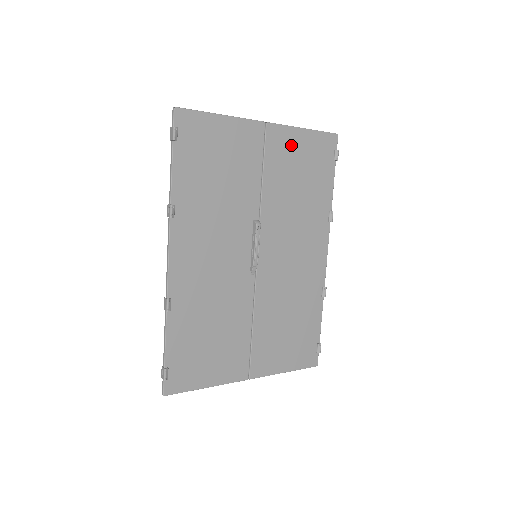
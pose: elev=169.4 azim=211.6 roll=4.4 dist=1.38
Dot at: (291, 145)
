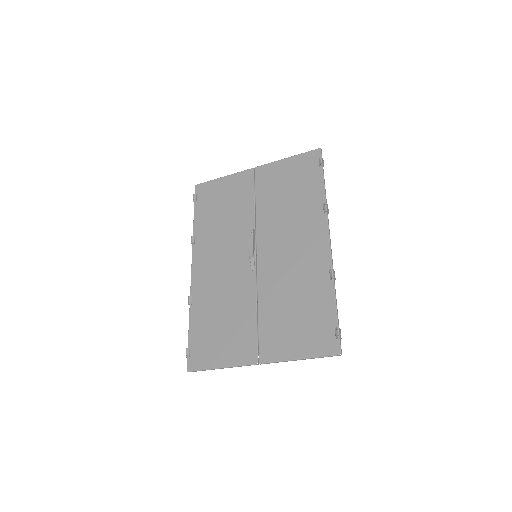
Dot at: (277, 172)
